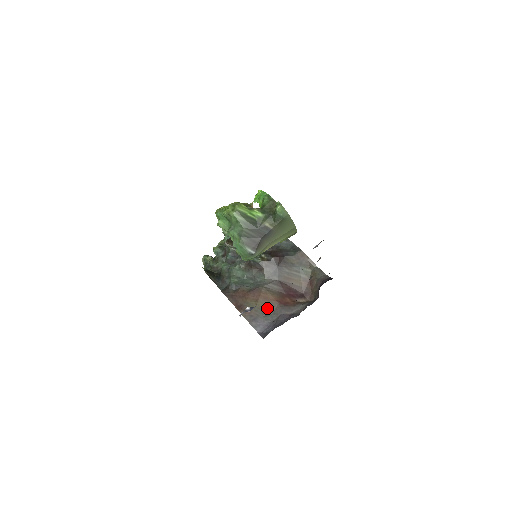
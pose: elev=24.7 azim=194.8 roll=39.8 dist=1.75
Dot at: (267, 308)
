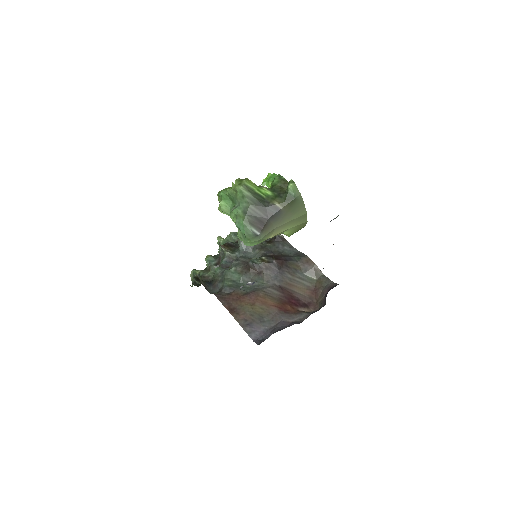
Dot at: (265, 313)
